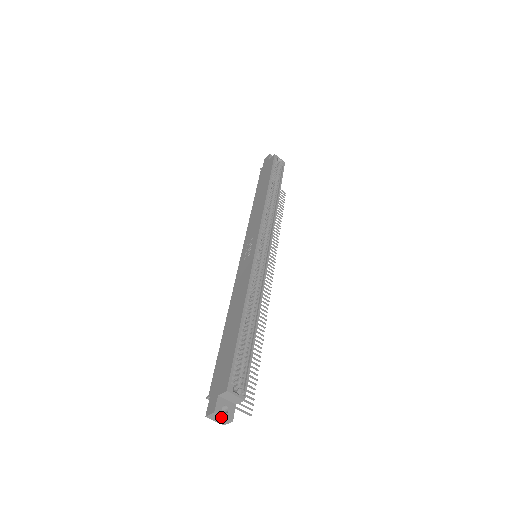
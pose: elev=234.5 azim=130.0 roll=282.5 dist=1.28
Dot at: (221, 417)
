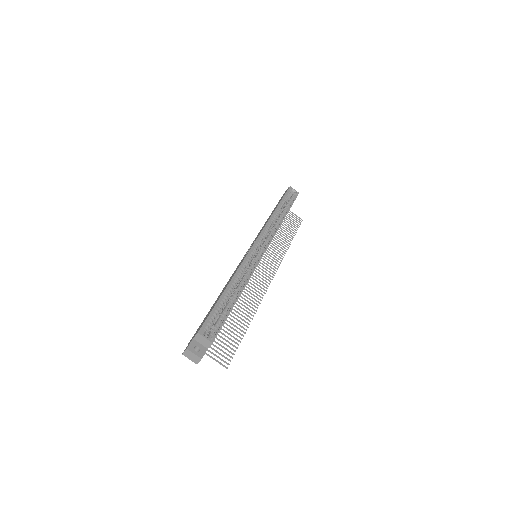
Dot at: (193, 354)
